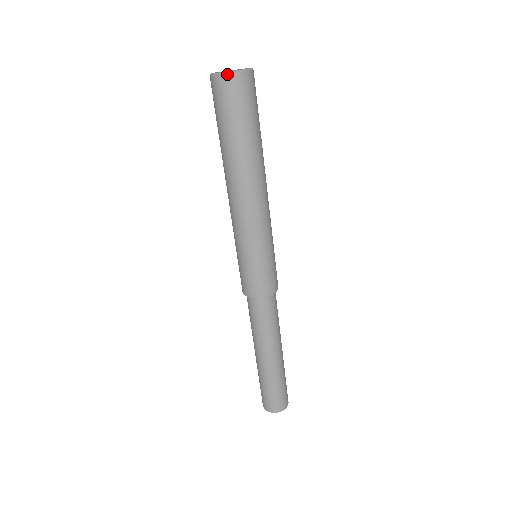
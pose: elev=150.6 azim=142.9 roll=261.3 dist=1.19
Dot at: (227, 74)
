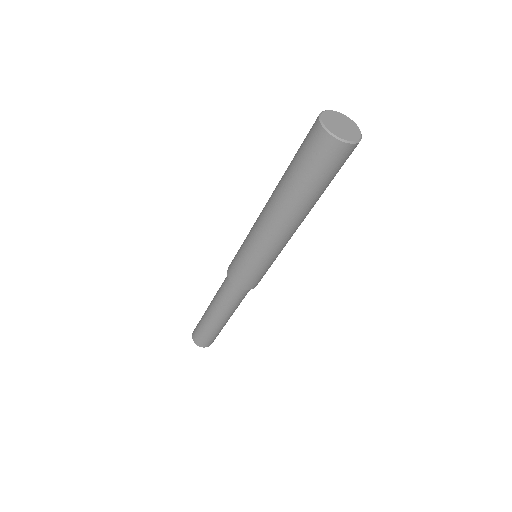
Dot at: (332, 136)
